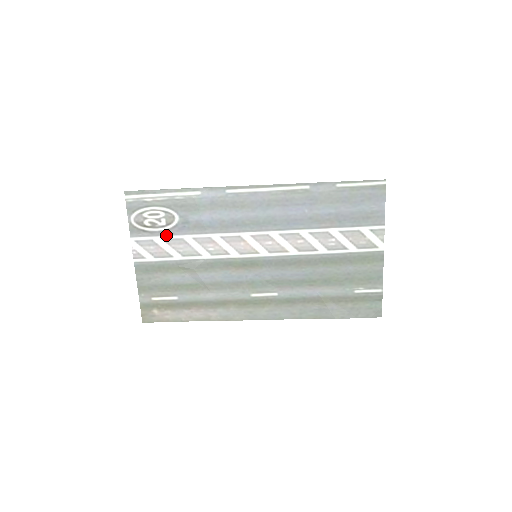
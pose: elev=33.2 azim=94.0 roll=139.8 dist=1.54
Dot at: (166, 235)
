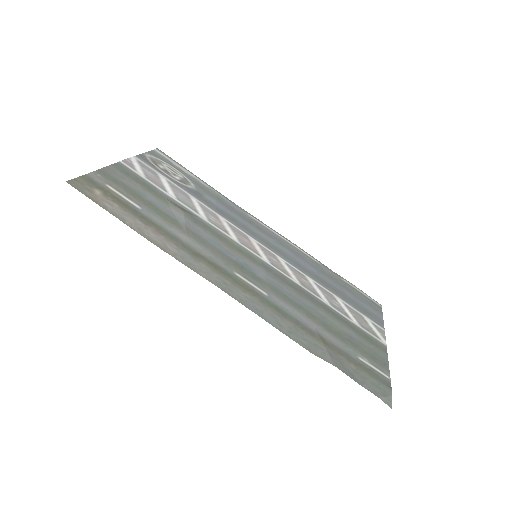
Dot at: (173, 182)
